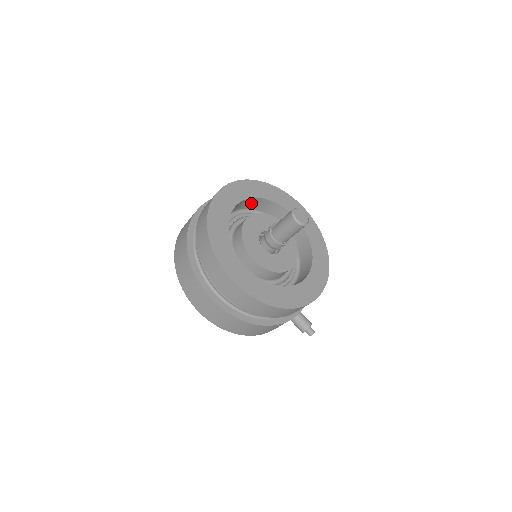
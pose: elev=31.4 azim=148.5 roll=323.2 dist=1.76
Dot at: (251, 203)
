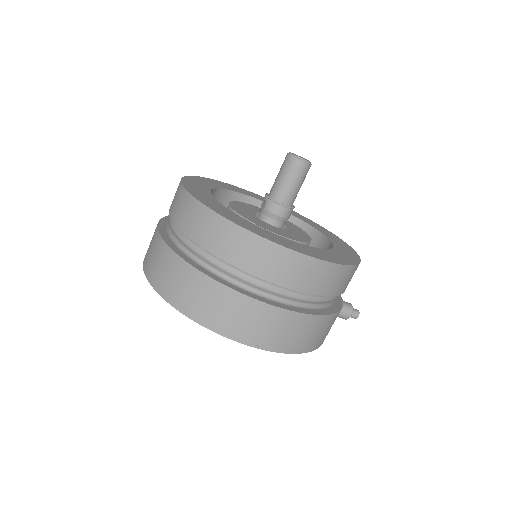
Dot at: occluded
